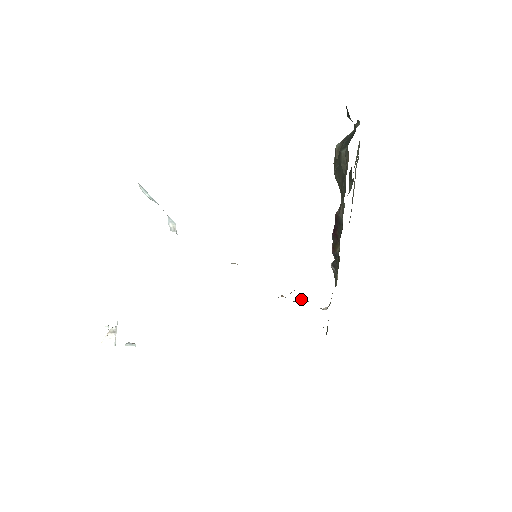
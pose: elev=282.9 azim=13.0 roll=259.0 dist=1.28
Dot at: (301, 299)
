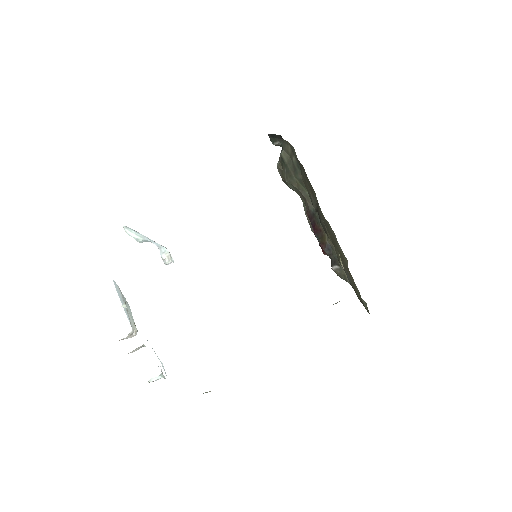
Dot at: occluded
